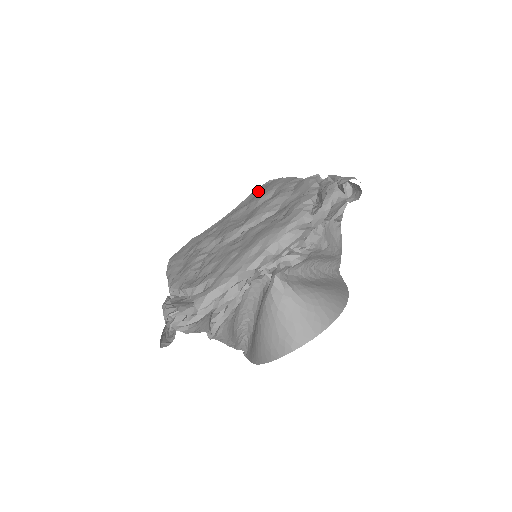
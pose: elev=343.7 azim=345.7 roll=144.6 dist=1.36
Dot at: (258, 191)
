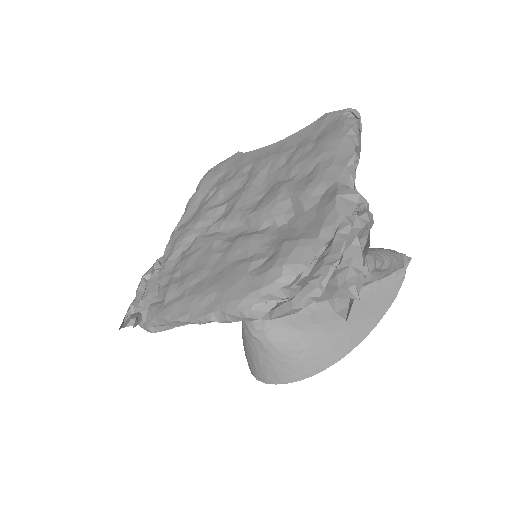
Dot at: (322, 126)
